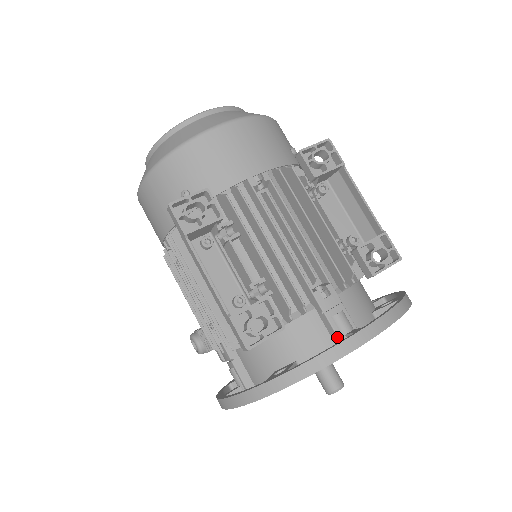
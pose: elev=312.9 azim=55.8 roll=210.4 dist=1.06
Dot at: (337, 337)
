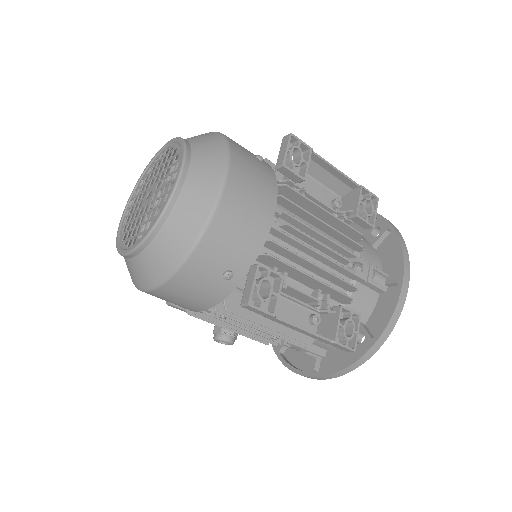
Dot at: (380, 289)
